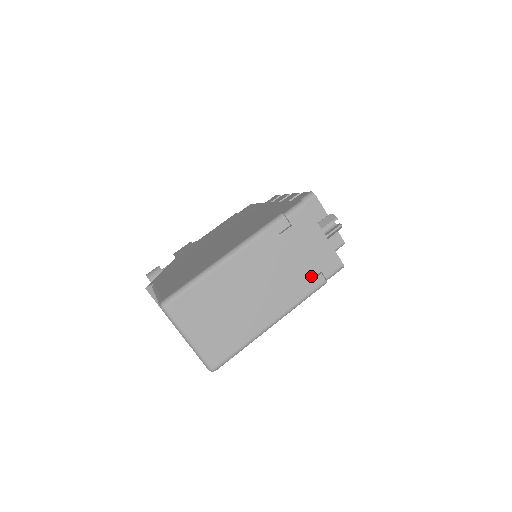
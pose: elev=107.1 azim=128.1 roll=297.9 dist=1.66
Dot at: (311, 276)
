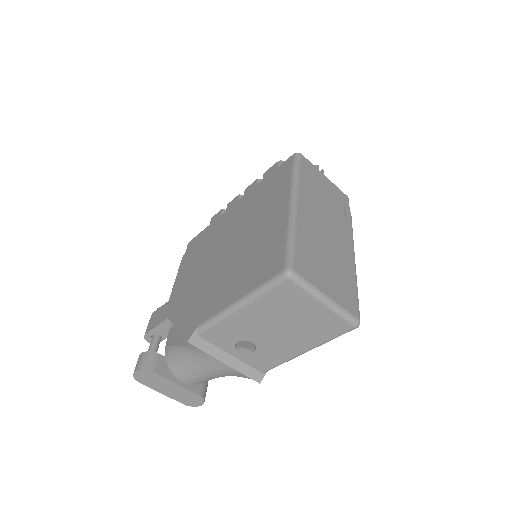
Dot at: (342, 211)
